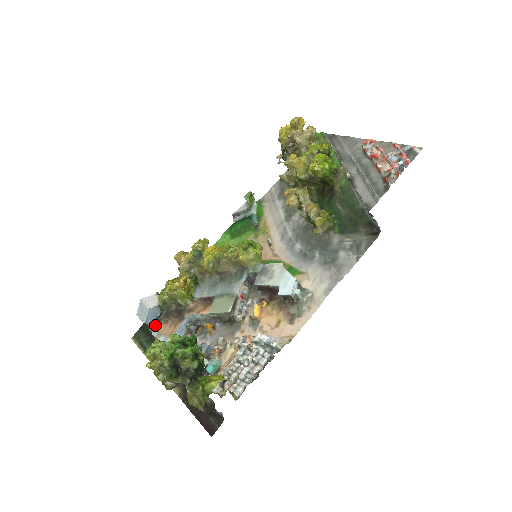
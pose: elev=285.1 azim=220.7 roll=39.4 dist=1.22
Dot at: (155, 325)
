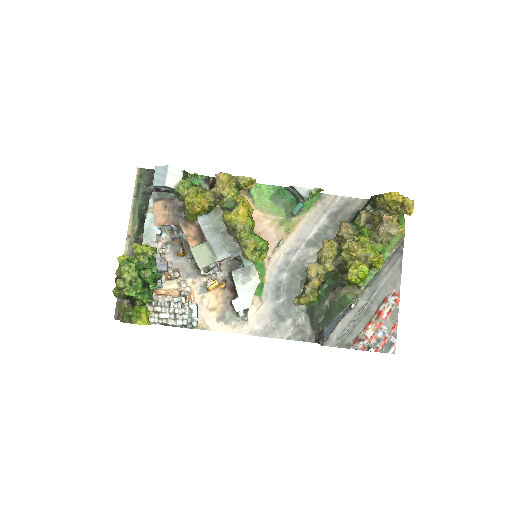
Dot at: (158, 196)
